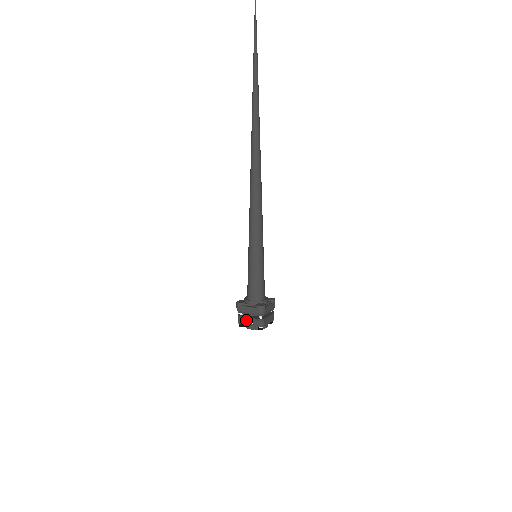
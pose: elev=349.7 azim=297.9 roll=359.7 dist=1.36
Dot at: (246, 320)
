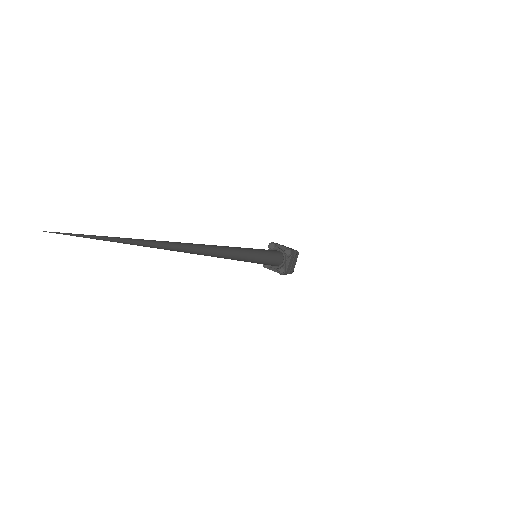
Dot at: occluded
